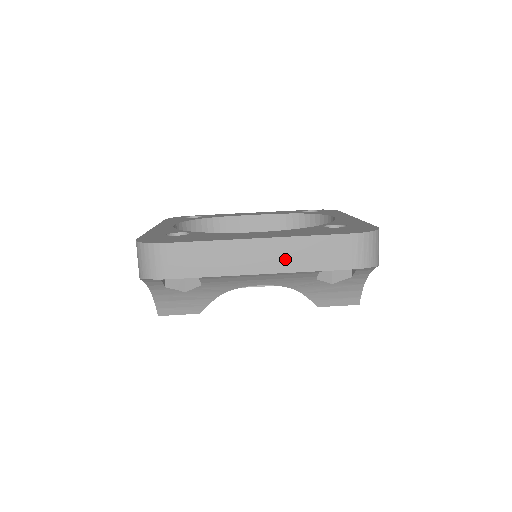
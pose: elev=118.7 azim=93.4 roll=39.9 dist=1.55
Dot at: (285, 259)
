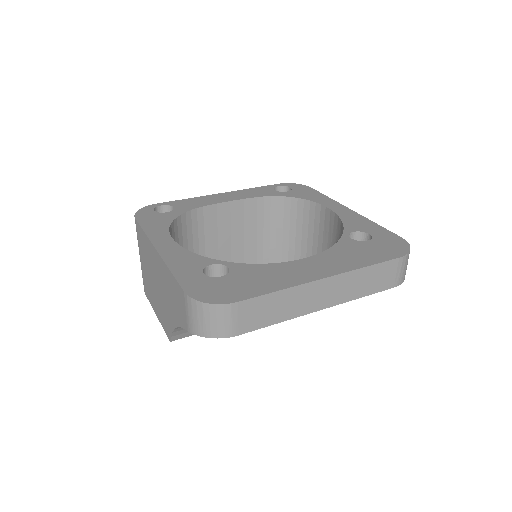
Dot at: (344, 291)
